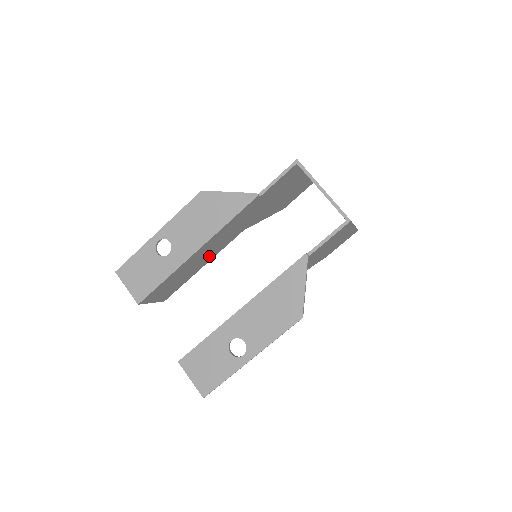
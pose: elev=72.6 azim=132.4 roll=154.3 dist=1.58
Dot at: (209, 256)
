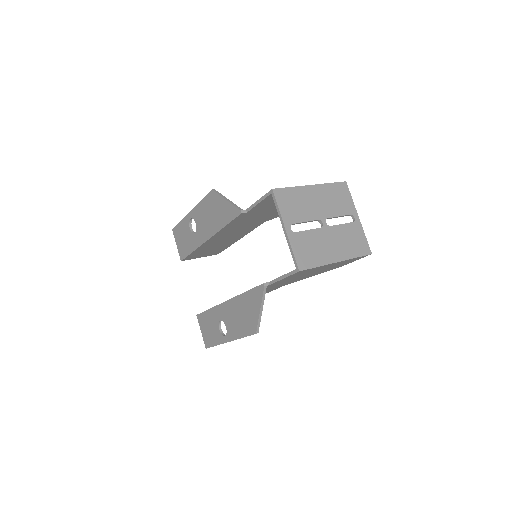
Dot at: (236, 236)
